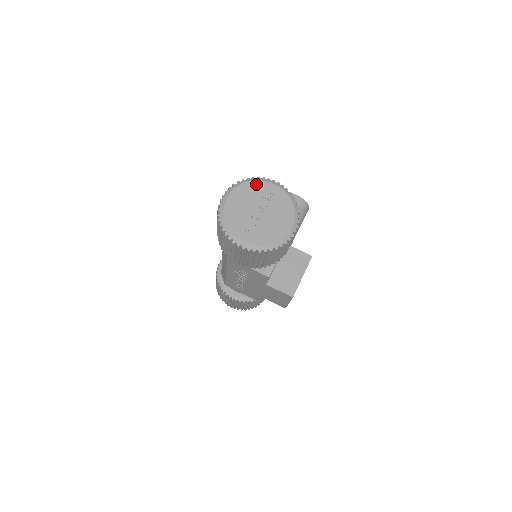
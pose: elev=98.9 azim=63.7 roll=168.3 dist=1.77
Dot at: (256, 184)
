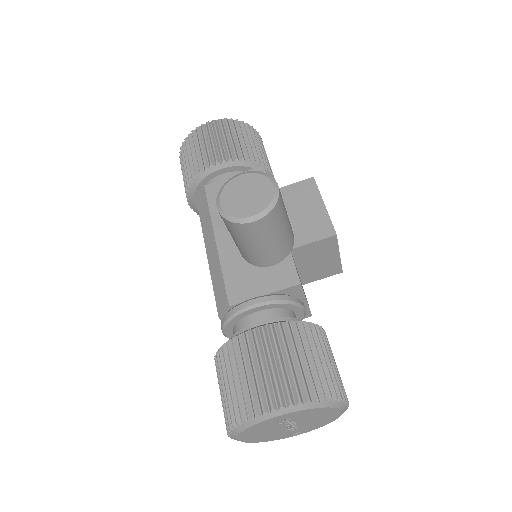
Dot at: (257, 426)
